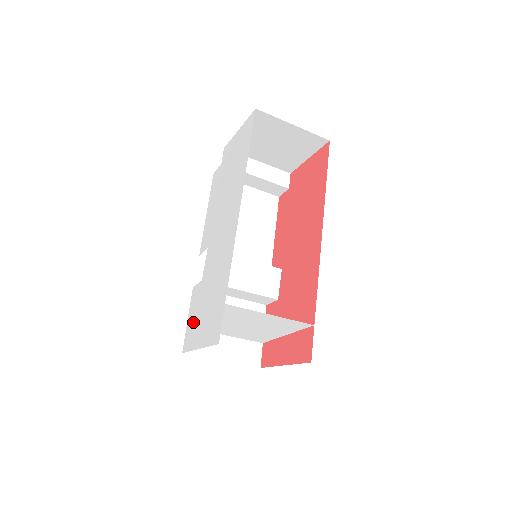
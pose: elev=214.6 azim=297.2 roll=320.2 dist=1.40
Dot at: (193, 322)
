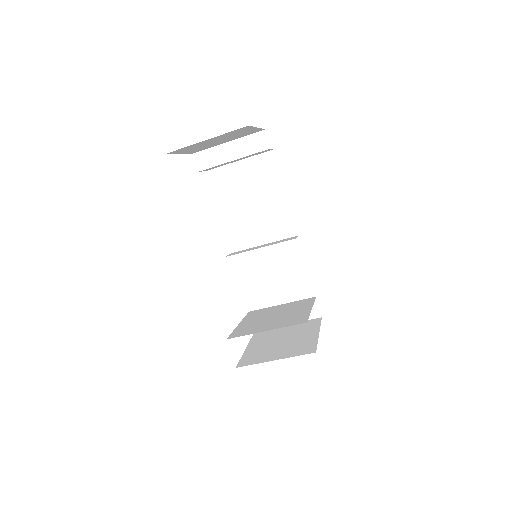
Dot at: occluded
